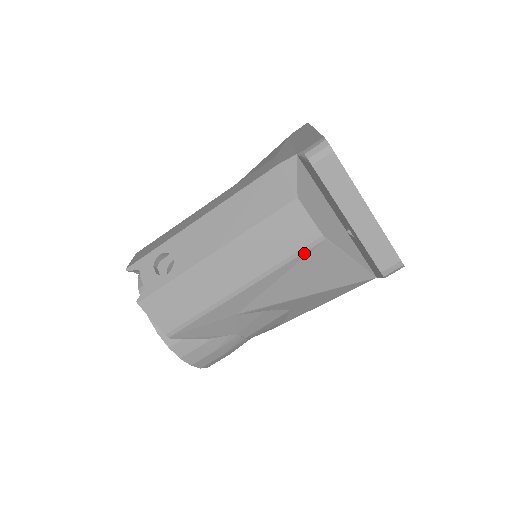
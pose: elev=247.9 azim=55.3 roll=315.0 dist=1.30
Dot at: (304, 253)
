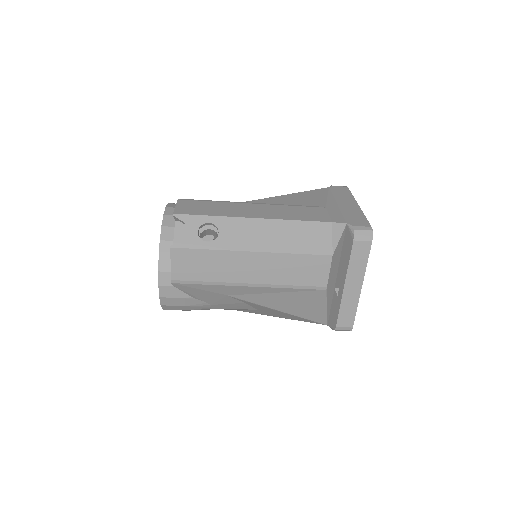
Dot at: (307, 289)
